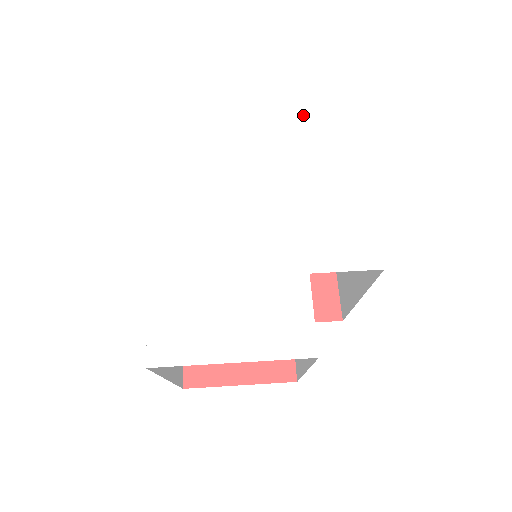
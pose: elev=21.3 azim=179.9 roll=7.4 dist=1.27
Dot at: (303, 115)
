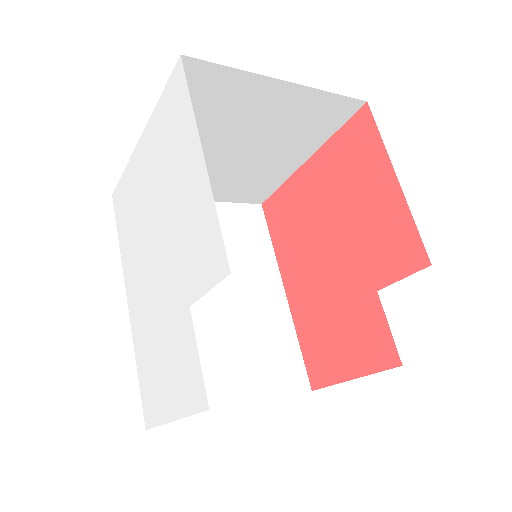
Dot at: (158, 109)
